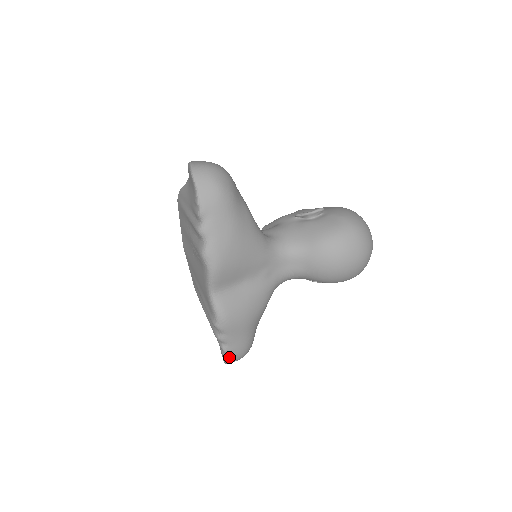
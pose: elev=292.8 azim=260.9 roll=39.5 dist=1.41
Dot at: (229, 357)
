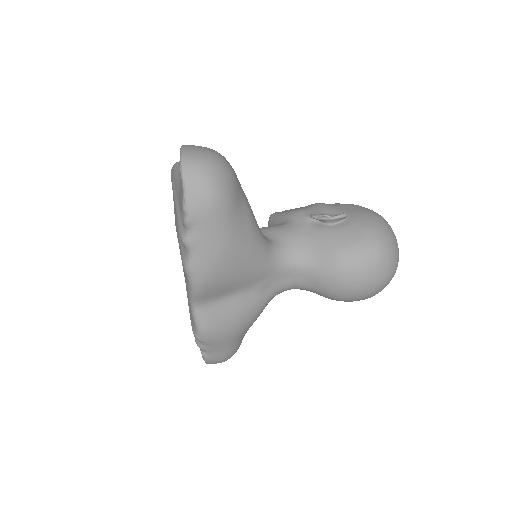
Dot at: (209, 362)
